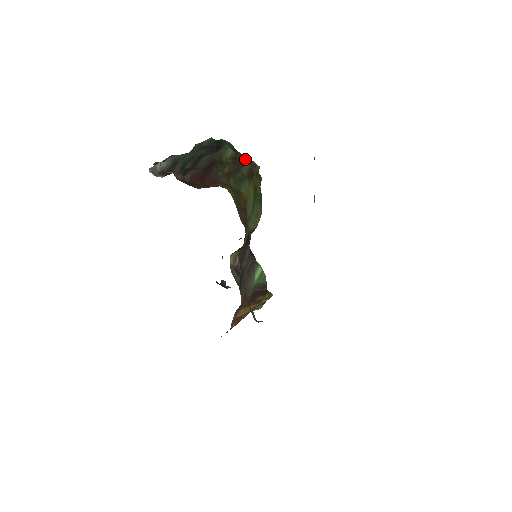
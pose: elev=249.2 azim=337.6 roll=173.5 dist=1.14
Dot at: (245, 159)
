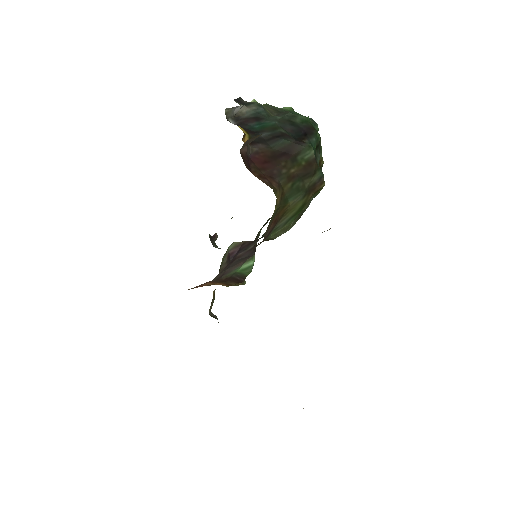
Dot at: (318, 171)
